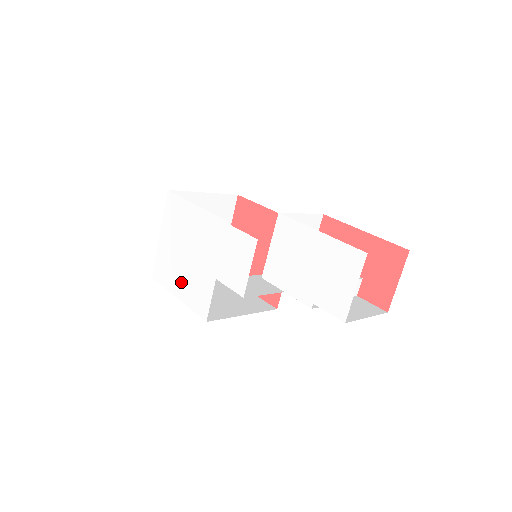
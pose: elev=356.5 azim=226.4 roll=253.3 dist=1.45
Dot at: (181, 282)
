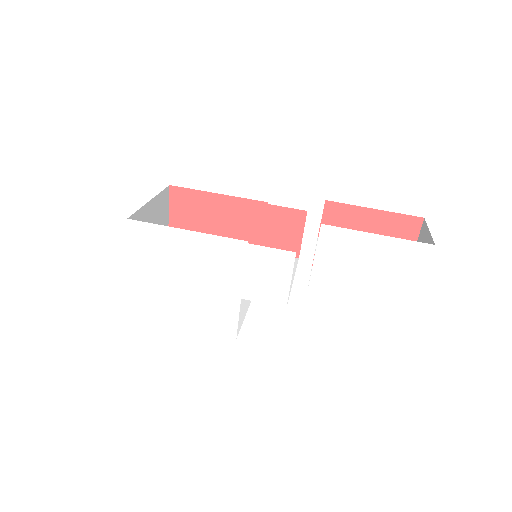
Dot at: (184, 311)
